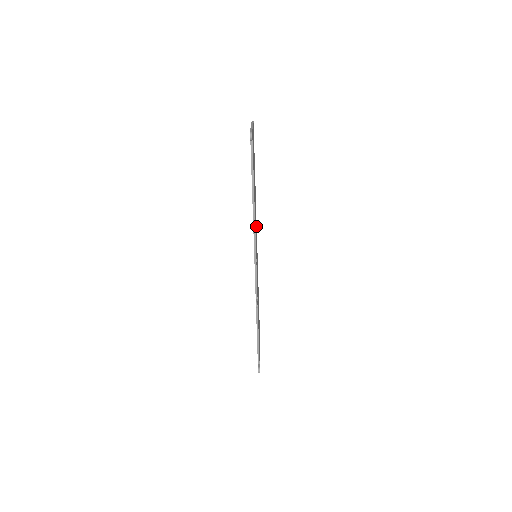
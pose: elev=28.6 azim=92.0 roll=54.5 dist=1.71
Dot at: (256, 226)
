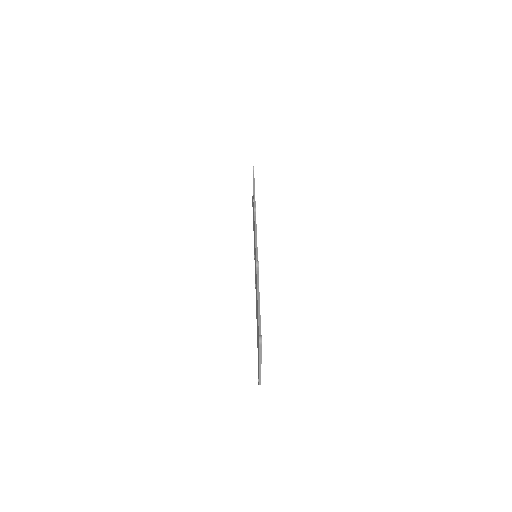
Dot at: occluded
